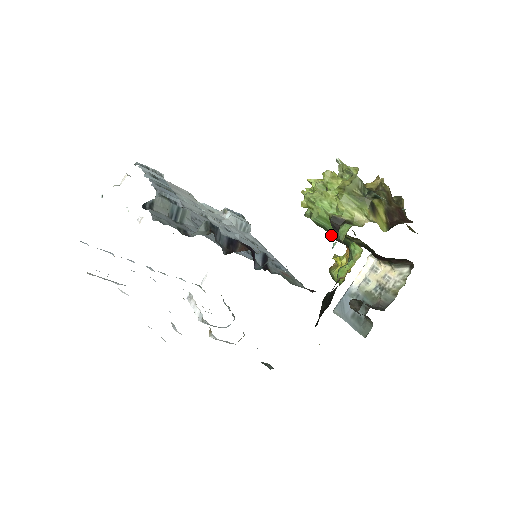
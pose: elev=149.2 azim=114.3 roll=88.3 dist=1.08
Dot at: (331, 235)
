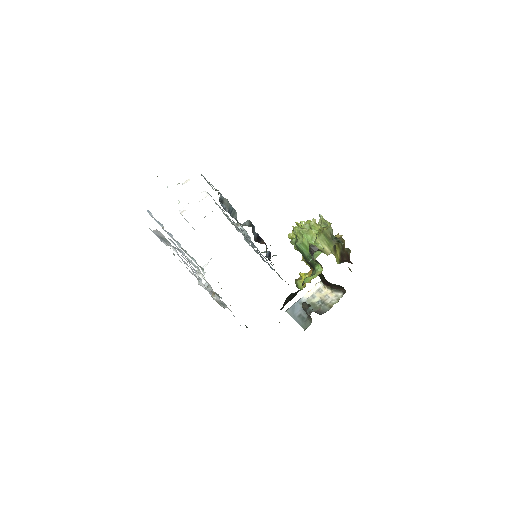
Dot at: (305, 257)
